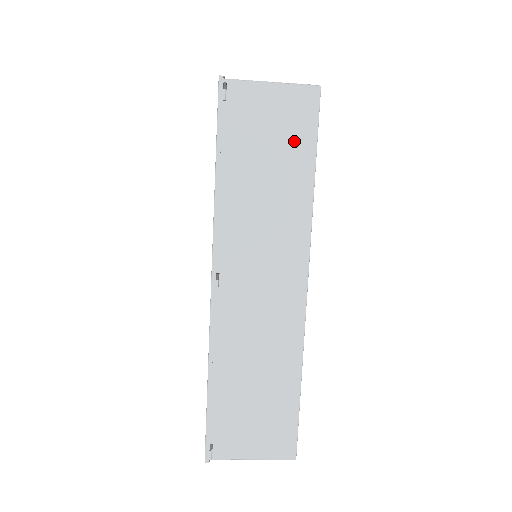
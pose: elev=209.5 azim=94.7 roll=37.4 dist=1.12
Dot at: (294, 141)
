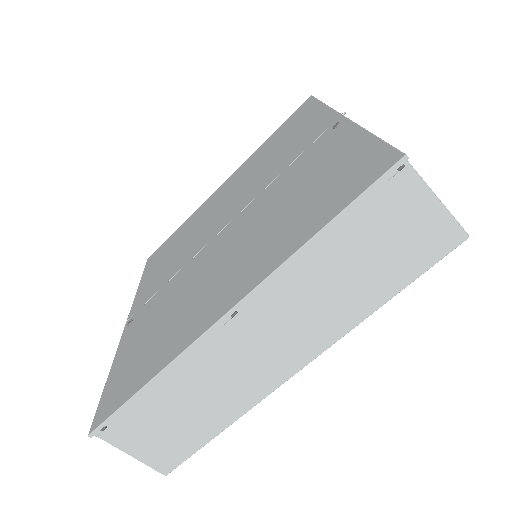
Dot at: (404, 261)
